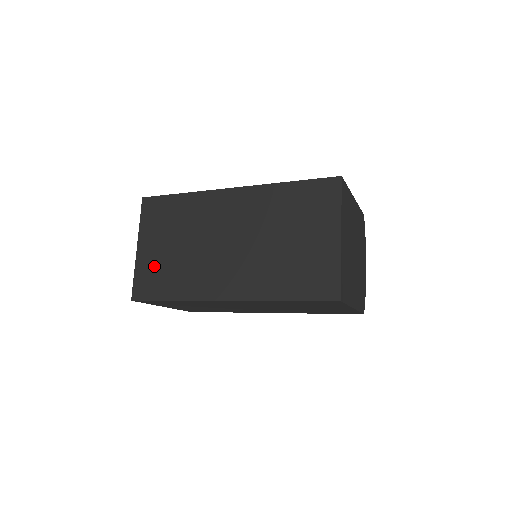
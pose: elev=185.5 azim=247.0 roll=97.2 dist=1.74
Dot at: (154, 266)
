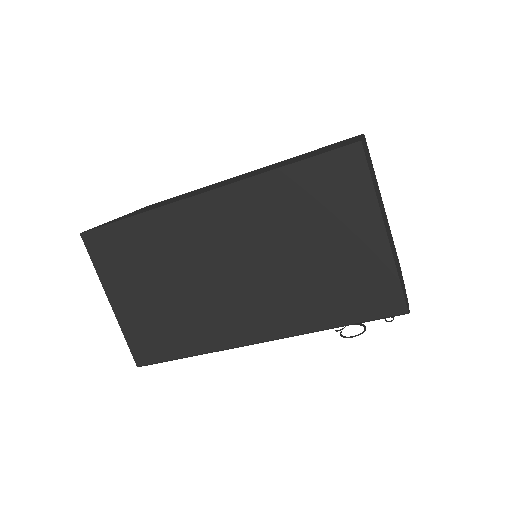
Dot at: occluded
